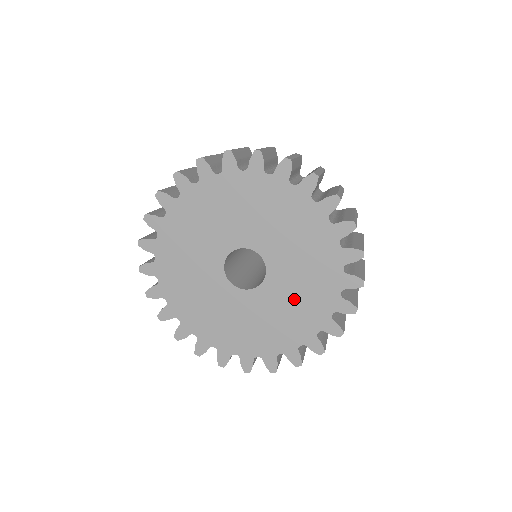
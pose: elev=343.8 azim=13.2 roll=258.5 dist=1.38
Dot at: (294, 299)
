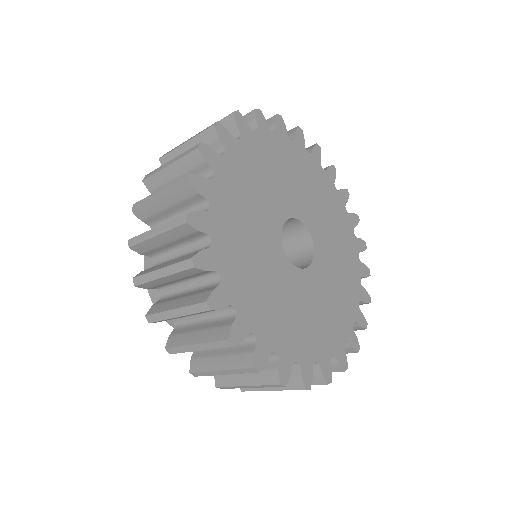
Dot at: (335, 241)
